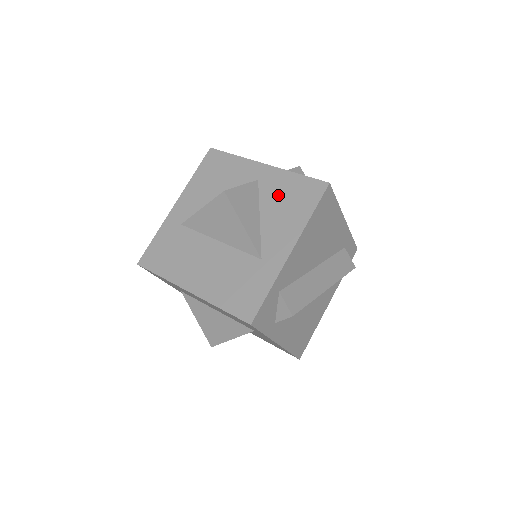
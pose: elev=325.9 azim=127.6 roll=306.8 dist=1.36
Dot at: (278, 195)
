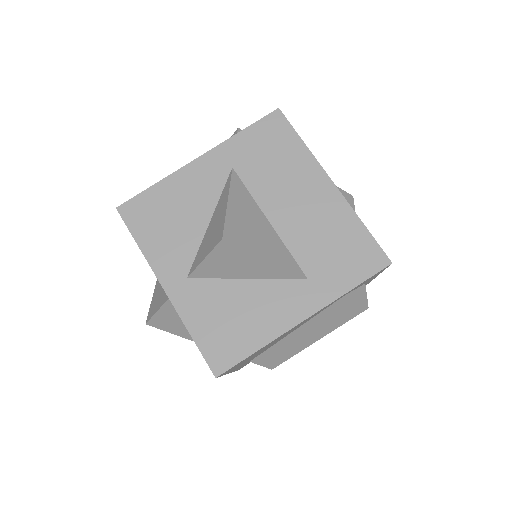
Dot at: occluded
